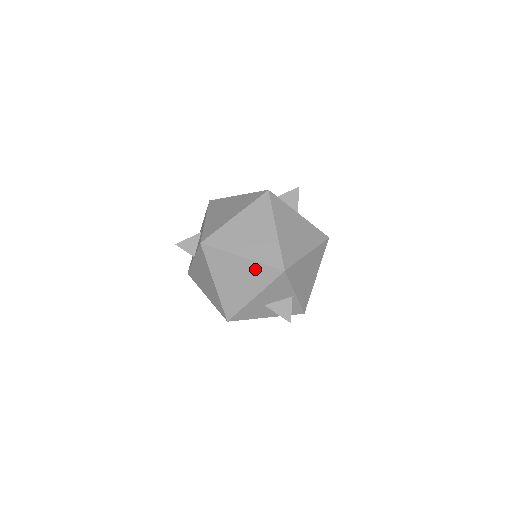
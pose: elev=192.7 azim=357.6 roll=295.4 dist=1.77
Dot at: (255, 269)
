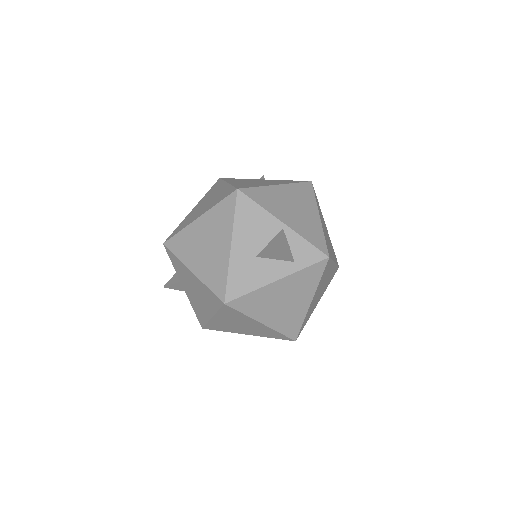
Dot at: (214, 216)
